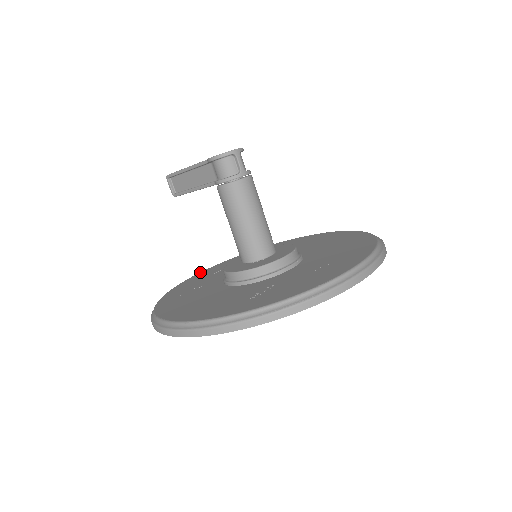
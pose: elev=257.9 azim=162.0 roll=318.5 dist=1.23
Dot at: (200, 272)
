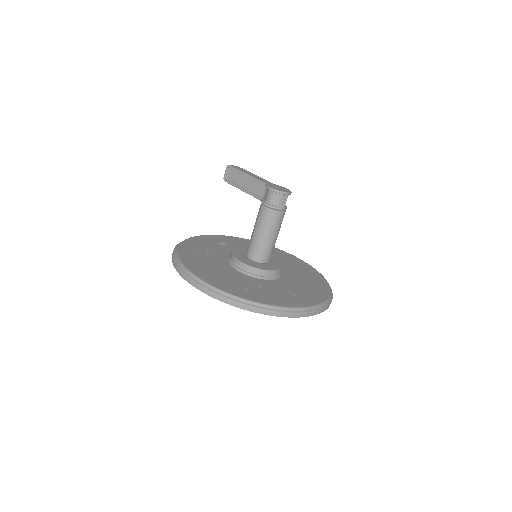
Dot at: (208, 235)
